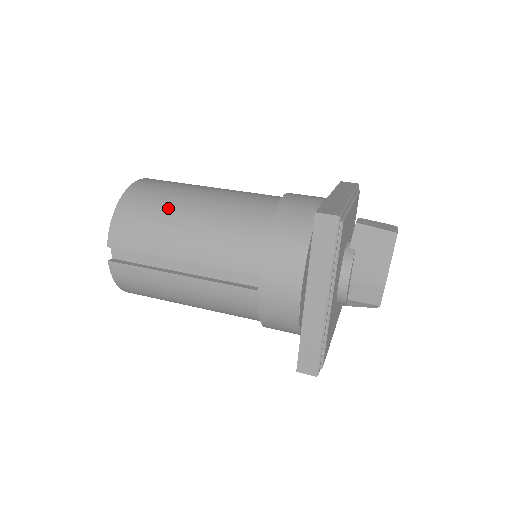
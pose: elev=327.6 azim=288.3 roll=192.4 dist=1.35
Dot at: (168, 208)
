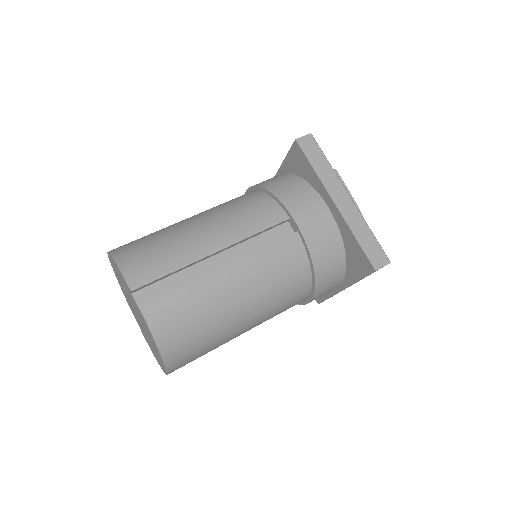
Dot at: (168, 231)
